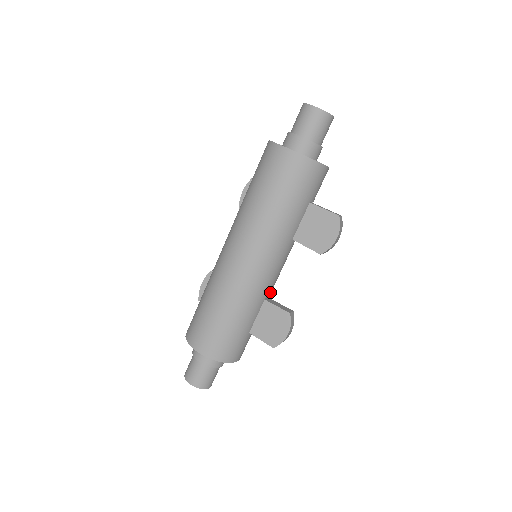
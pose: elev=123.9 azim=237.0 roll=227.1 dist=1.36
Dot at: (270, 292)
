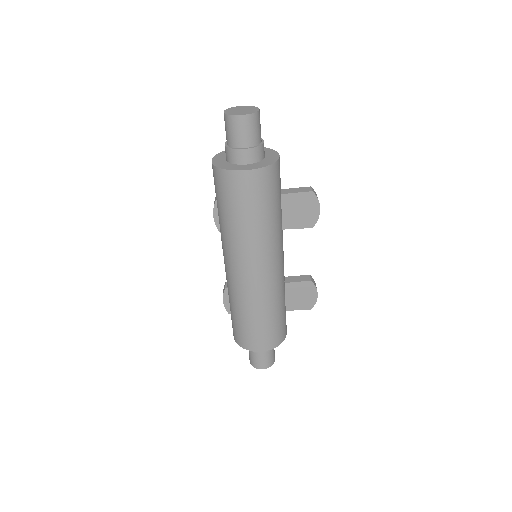
Dot at: occluded
